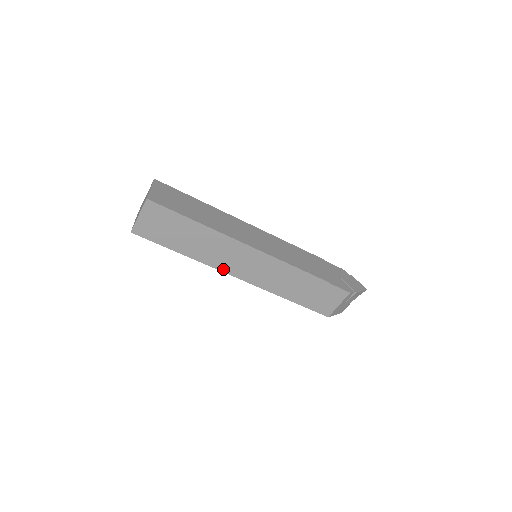
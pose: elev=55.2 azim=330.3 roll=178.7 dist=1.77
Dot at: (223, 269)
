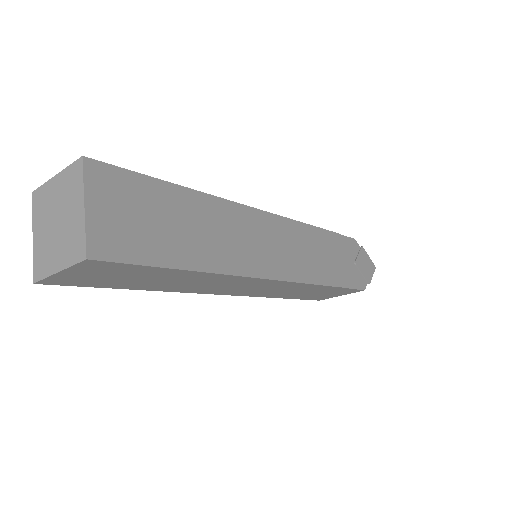
Dot at: (206, 292)
